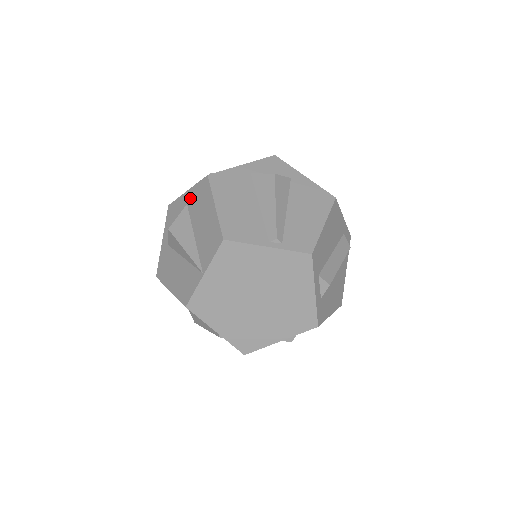
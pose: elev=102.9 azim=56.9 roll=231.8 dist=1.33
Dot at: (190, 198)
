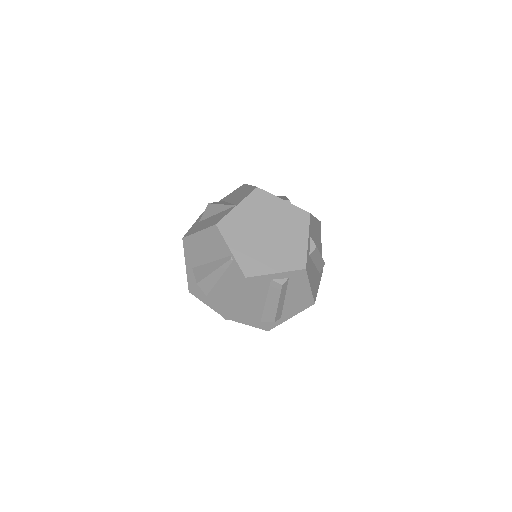
Dot at: (226, 197)
